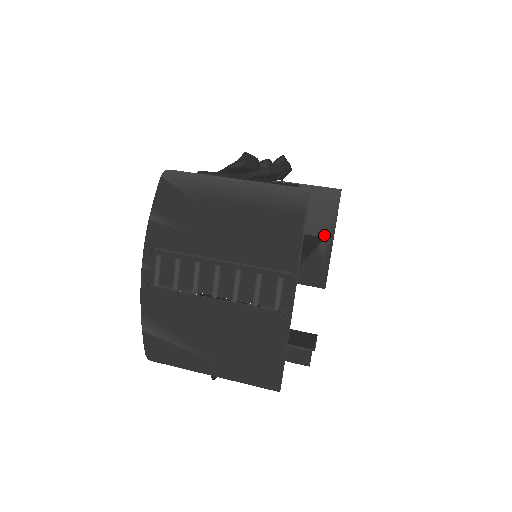
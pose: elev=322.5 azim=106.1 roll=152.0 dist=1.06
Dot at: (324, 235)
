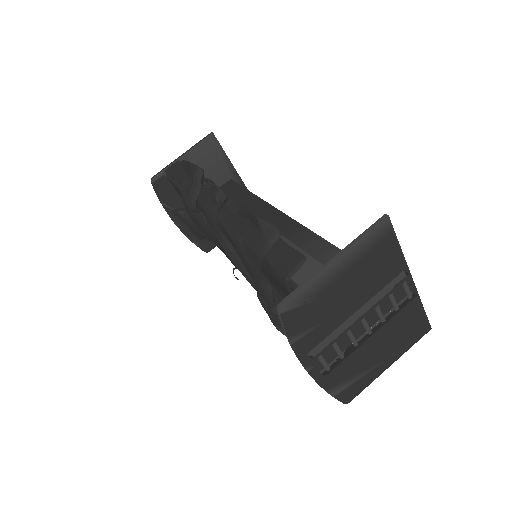
Dot at: (229, 177)
